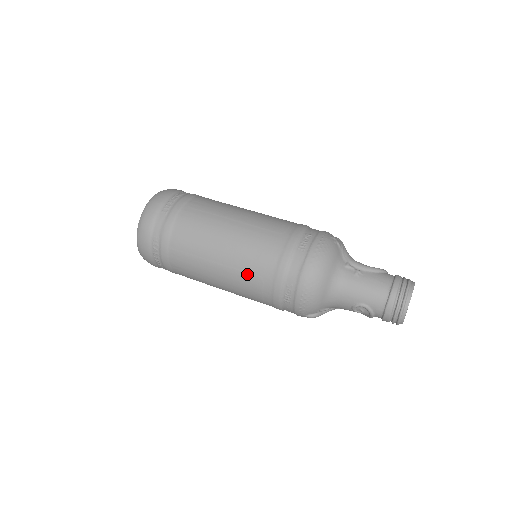
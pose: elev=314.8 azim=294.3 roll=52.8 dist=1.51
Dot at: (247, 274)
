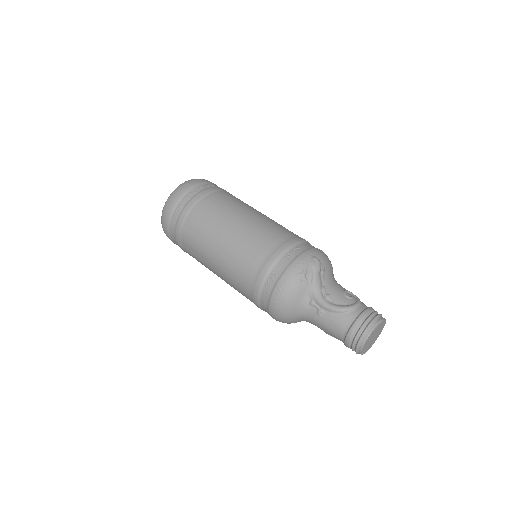
Dot at: (238, 291)
